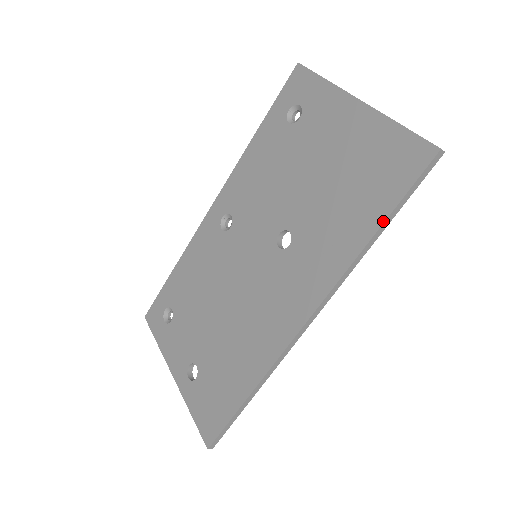
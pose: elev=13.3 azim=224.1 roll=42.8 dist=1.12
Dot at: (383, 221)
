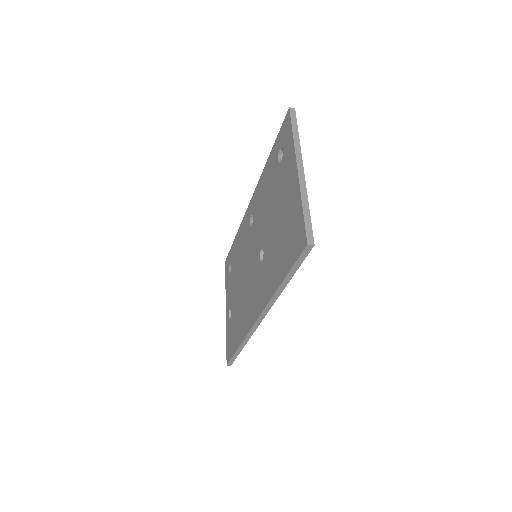
Dot at: (284, 278)
